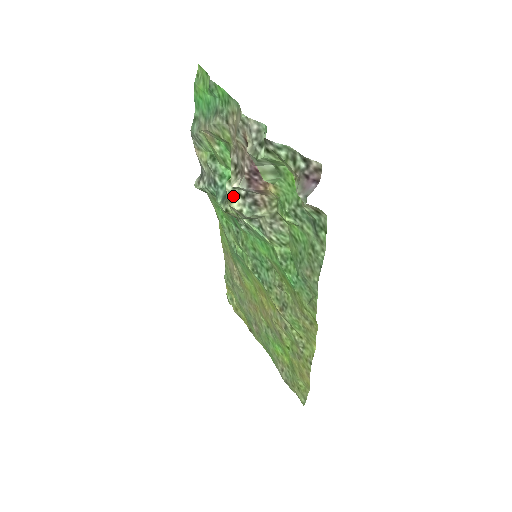
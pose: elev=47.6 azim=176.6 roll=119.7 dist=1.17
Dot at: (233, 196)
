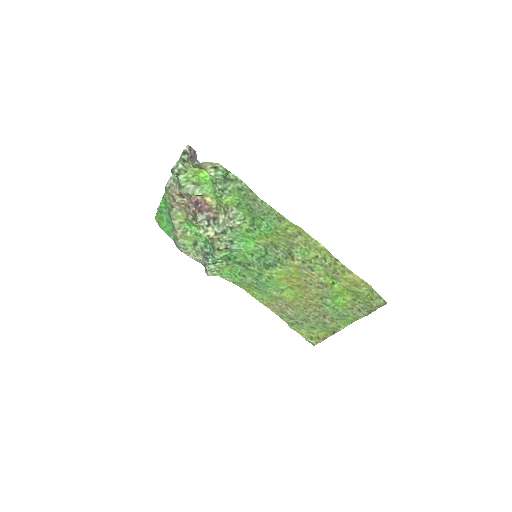
Dot at: (207, 232)
